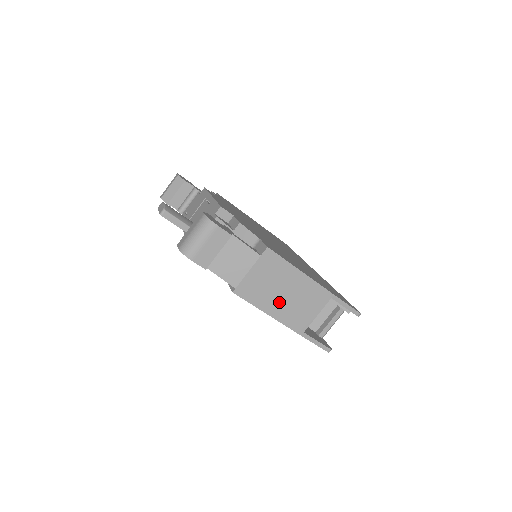
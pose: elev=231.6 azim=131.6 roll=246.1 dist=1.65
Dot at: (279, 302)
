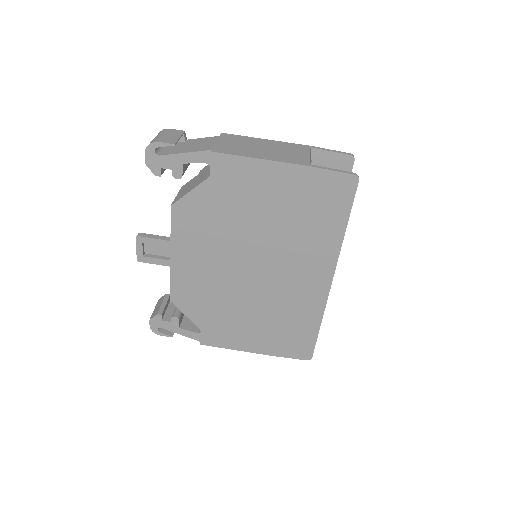
Dot at: (263, 153)
